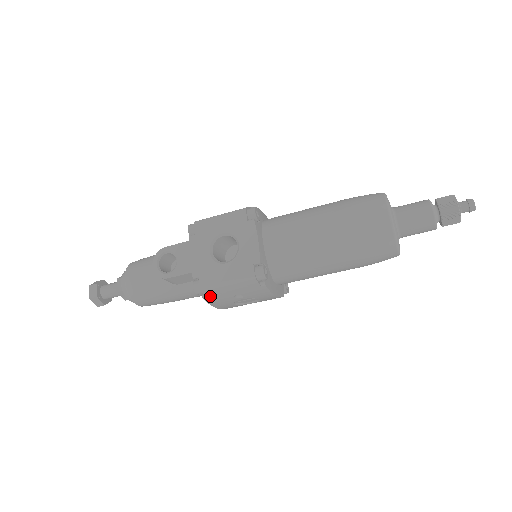
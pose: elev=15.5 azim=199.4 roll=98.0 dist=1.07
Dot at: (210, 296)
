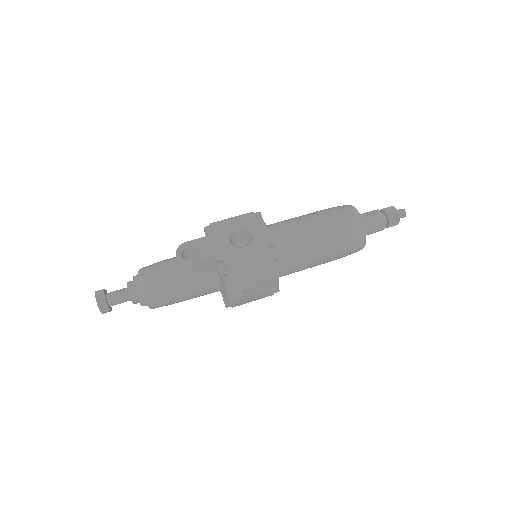
Dot at: (231, 276)
